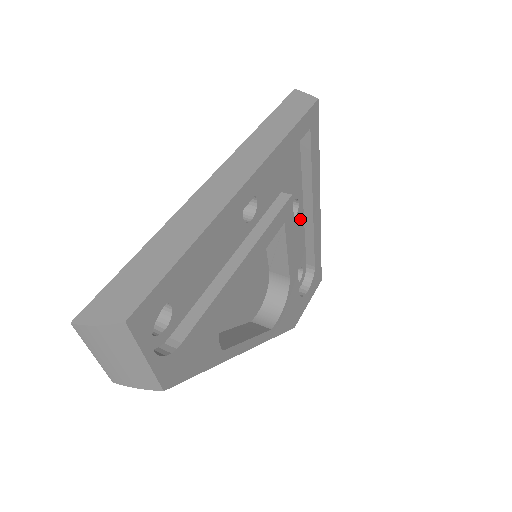
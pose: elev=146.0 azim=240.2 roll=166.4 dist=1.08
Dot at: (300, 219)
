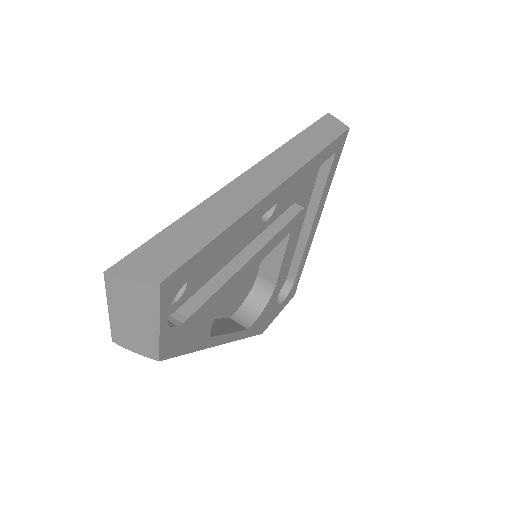
Dot at: (297, 233)
